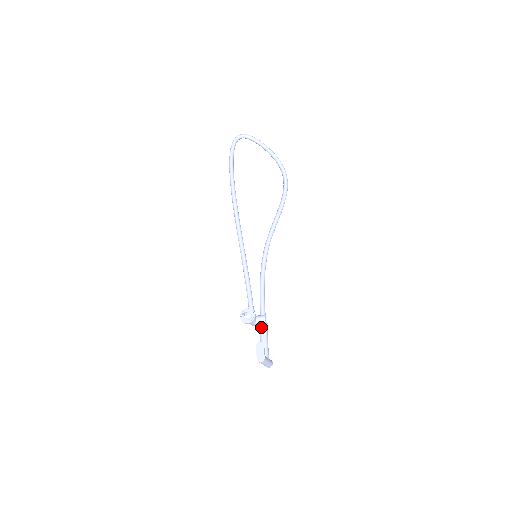
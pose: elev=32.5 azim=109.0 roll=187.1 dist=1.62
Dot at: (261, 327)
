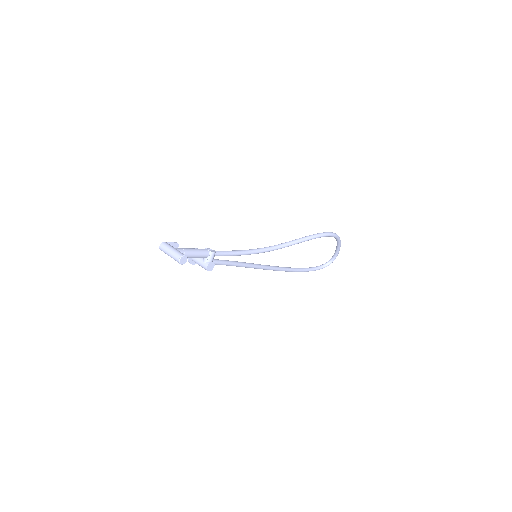
Dot at: occluded
